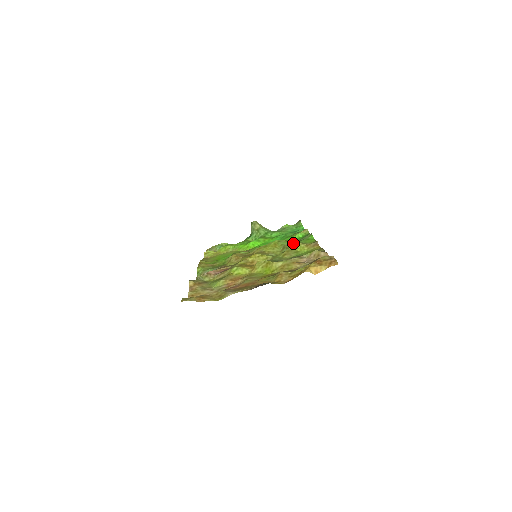
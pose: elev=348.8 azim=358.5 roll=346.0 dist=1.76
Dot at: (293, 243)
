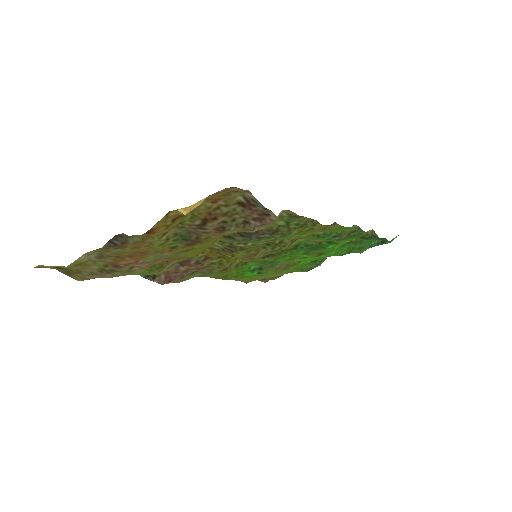
Dot at: occluded
